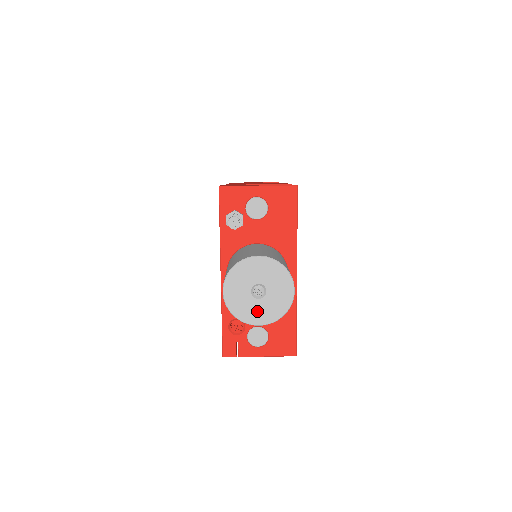
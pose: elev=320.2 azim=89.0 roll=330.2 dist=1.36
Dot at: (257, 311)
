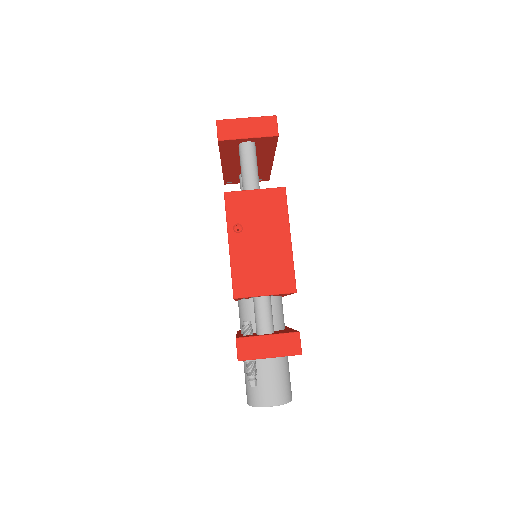
Dot at: occluded
